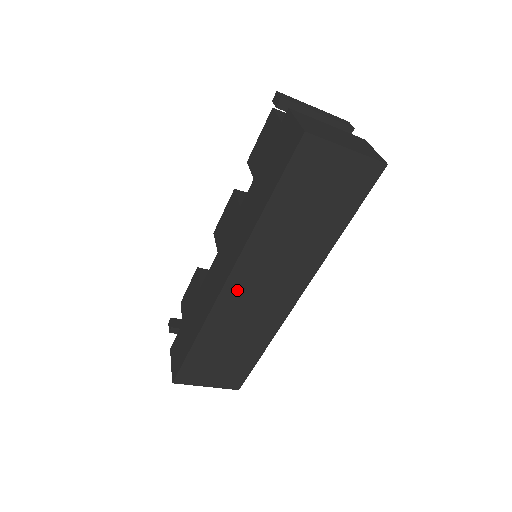
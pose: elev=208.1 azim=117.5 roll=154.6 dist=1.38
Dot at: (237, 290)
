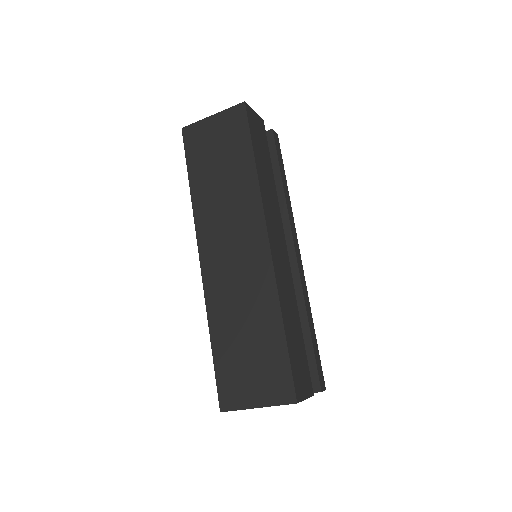
Dot at: (213, 264)
